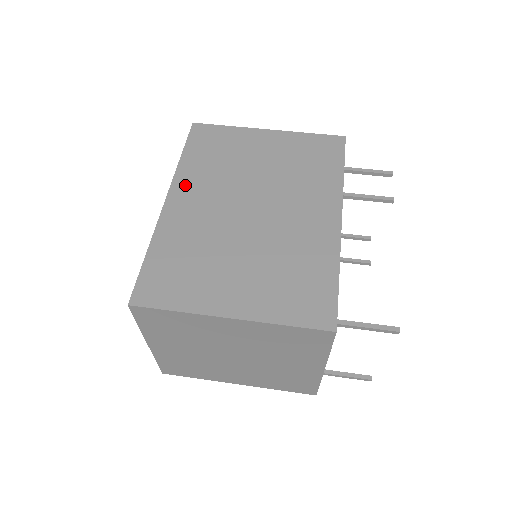
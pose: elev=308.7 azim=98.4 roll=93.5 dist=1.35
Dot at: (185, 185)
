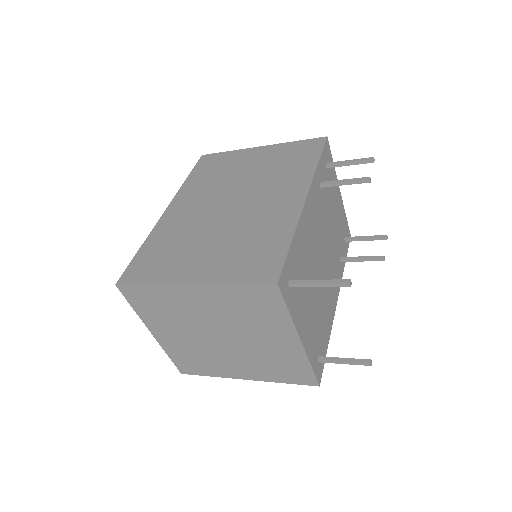
Dot at: (183, 197)
